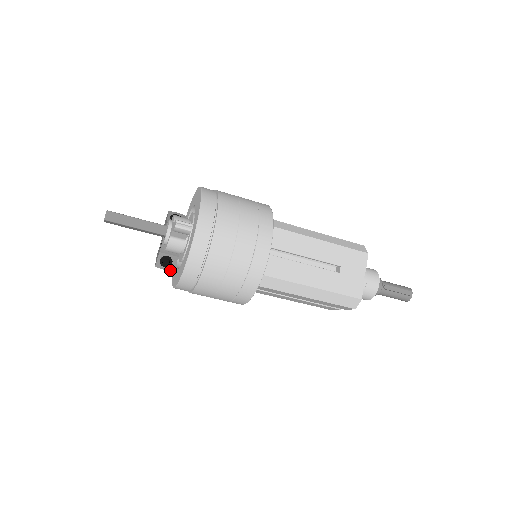
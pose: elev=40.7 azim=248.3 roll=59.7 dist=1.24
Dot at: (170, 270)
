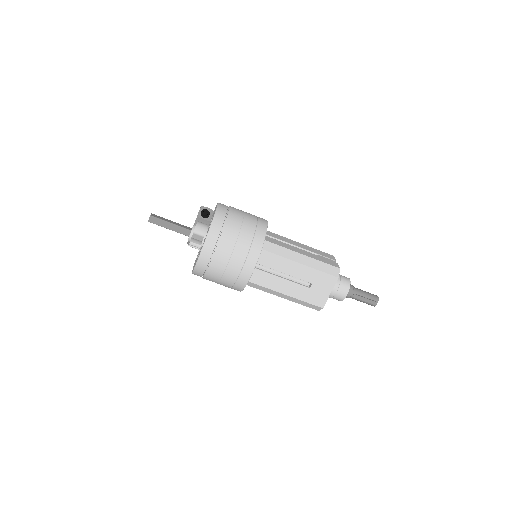
Dot at: occluded
